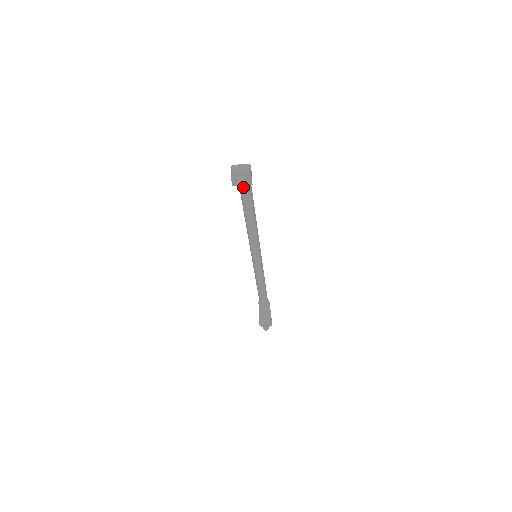
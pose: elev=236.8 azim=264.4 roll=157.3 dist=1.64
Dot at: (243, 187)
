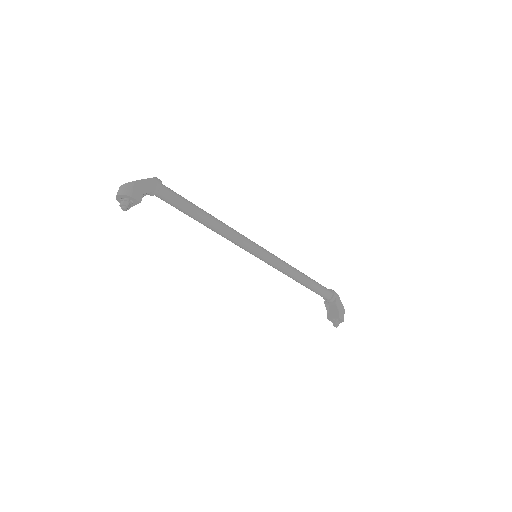
Dot at: occluded
